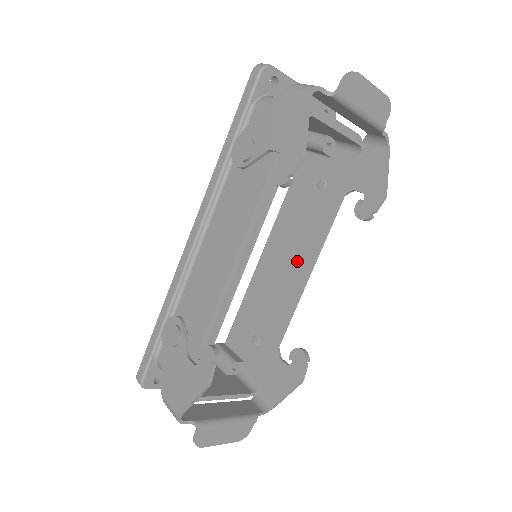
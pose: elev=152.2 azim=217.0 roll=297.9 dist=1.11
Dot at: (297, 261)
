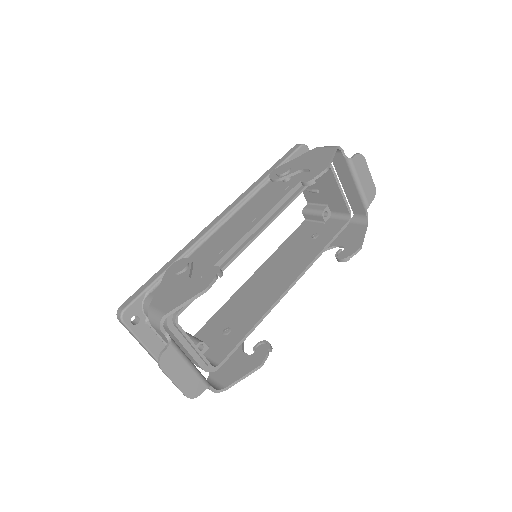
Dot at: (282, 278)
